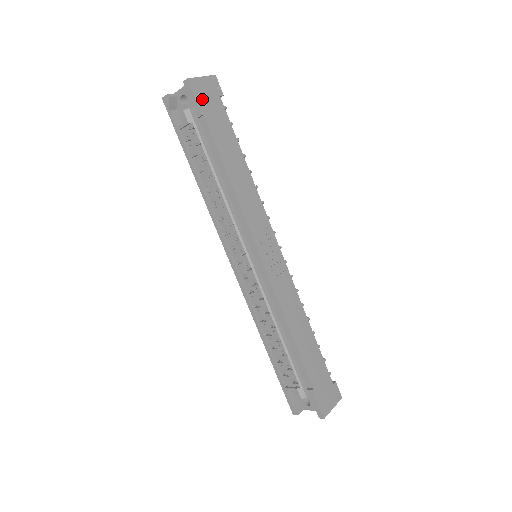
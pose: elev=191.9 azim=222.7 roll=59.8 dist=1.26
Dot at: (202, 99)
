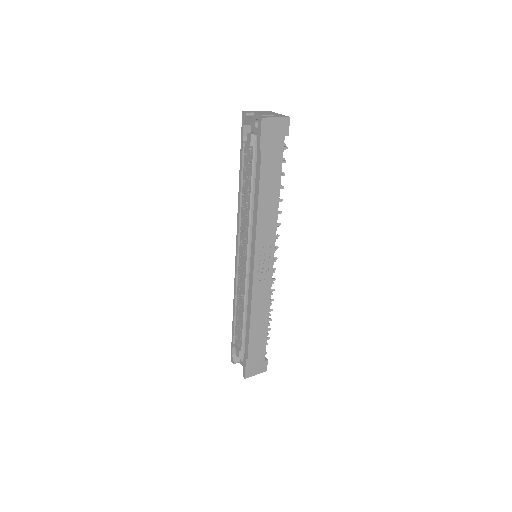
Dot at: (267, 136)
